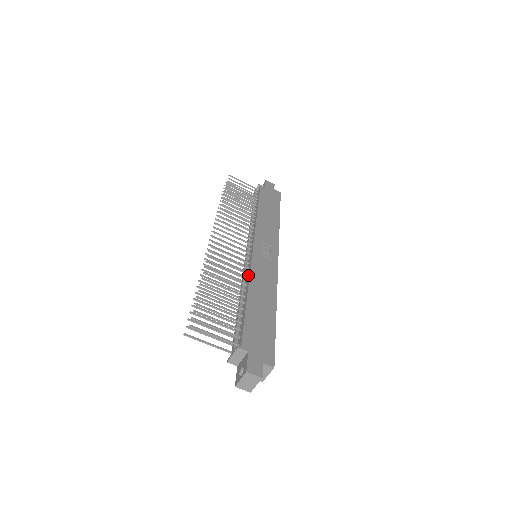
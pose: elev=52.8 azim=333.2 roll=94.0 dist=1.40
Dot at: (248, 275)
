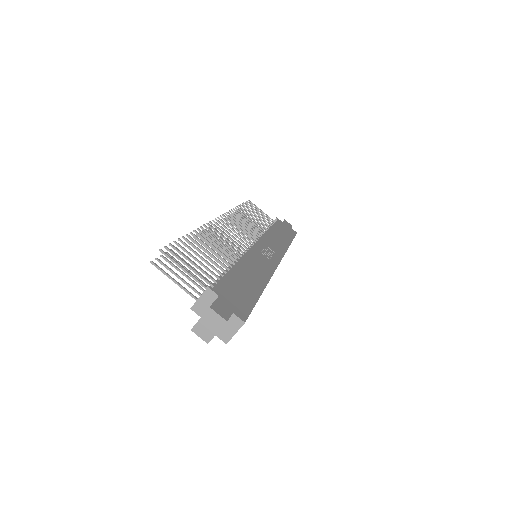
Dot at: occluded
